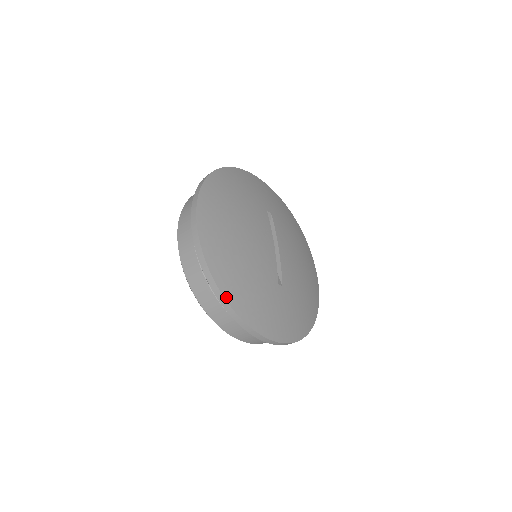
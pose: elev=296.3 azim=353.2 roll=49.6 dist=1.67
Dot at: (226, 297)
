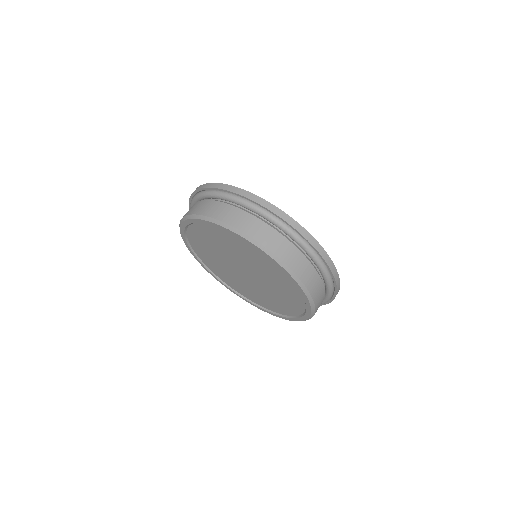
Dot at: (286, 214)
